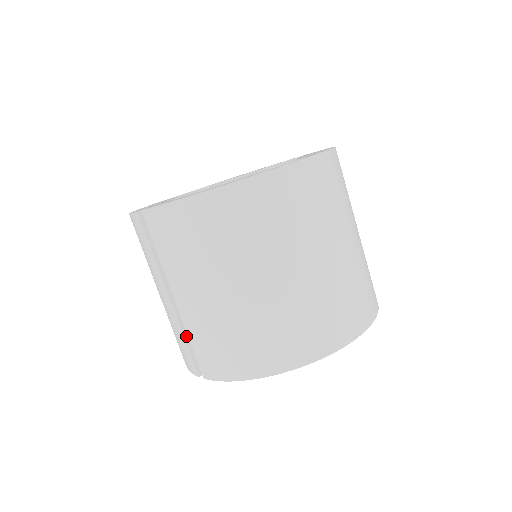
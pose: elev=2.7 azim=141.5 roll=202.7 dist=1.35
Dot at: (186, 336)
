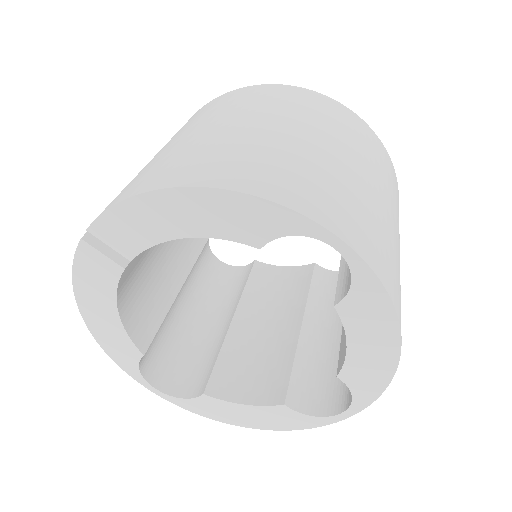
Dot at: occluded
